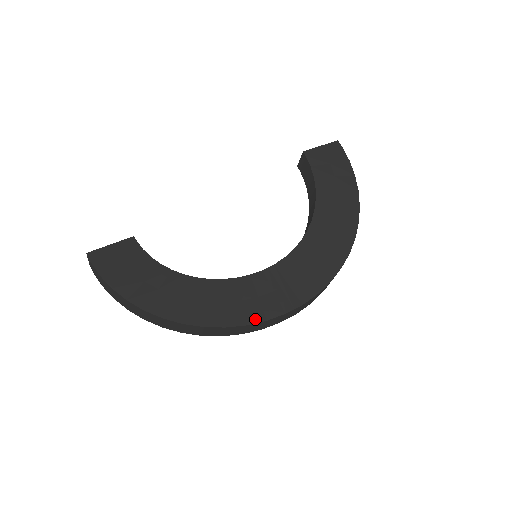
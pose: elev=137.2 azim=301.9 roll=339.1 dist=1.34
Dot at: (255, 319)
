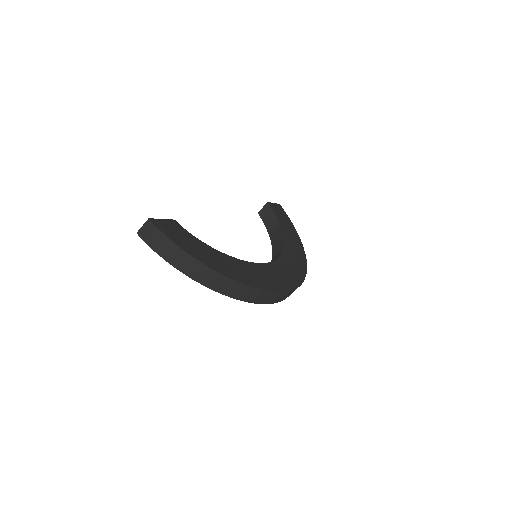
Dot at: (276, 289)
